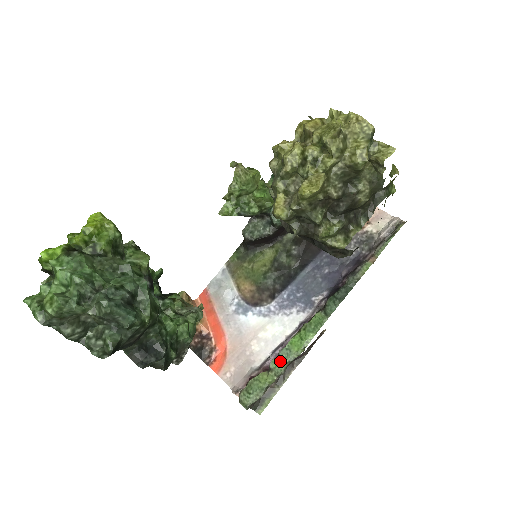
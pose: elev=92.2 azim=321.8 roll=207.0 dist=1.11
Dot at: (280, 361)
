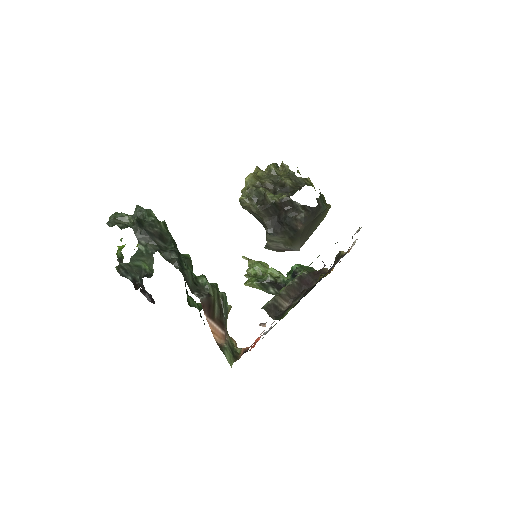
Dot at: occluded
